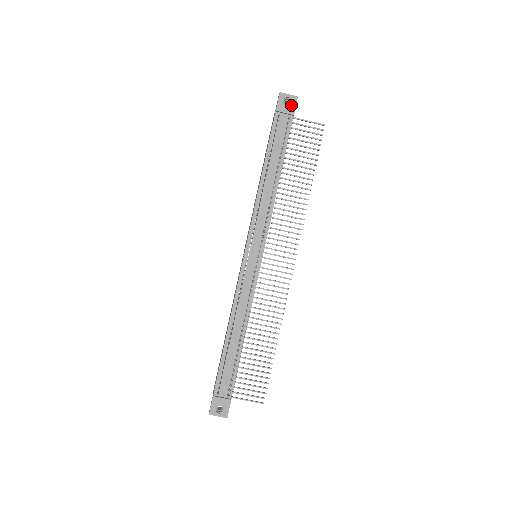
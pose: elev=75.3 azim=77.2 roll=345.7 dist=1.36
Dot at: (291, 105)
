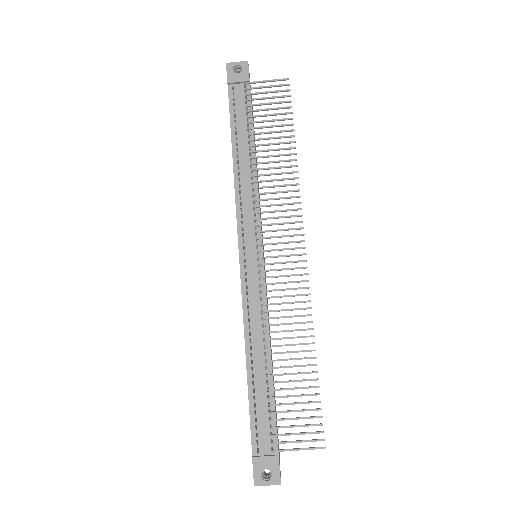
Dot at: (243, 72)
